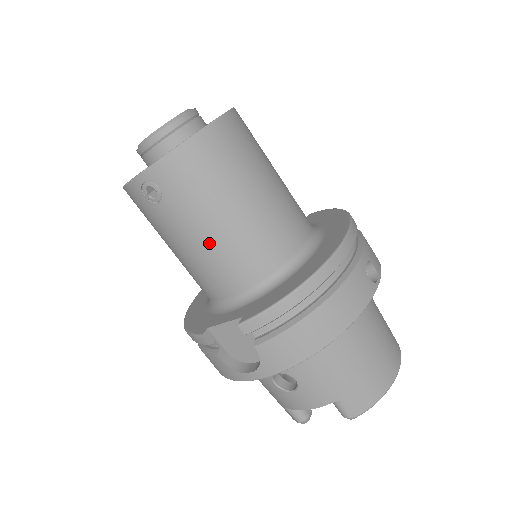
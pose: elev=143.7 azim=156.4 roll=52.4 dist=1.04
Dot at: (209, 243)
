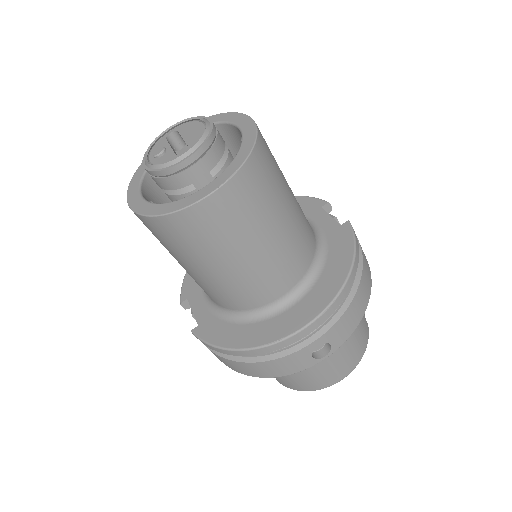
Dot at: occluded
